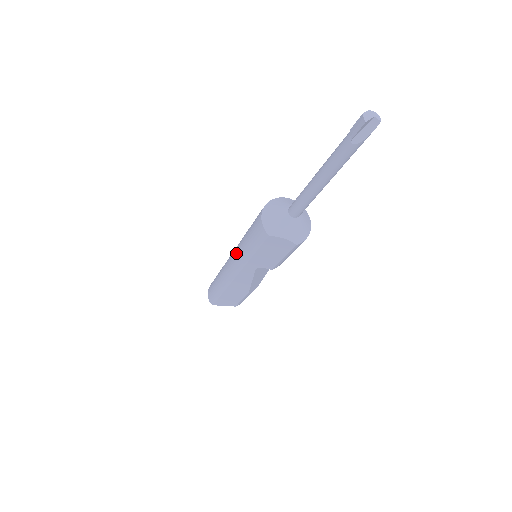
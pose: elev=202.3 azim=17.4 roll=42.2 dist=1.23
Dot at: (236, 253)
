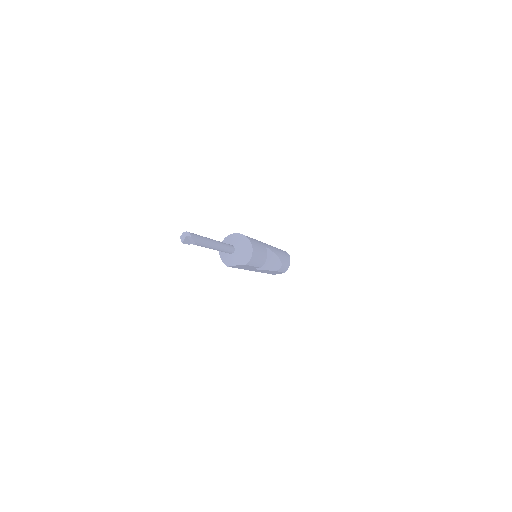
Dot at: occluded
